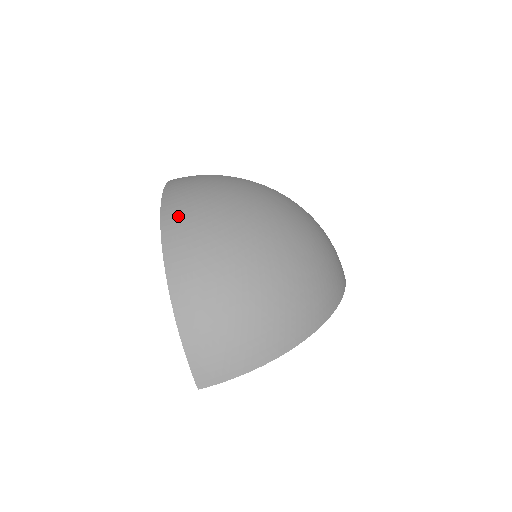
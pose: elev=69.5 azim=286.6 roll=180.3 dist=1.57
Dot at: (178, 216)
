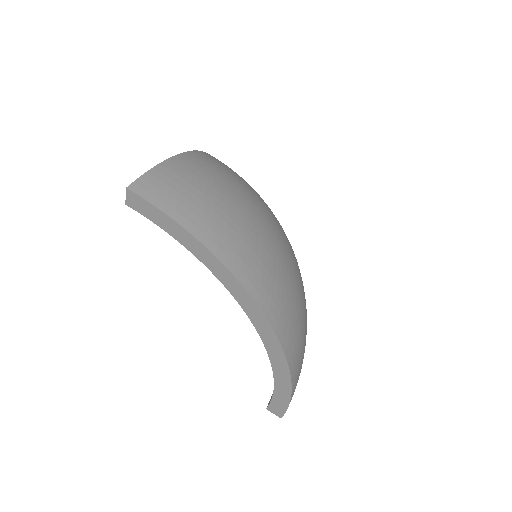
Dot at: occluded
